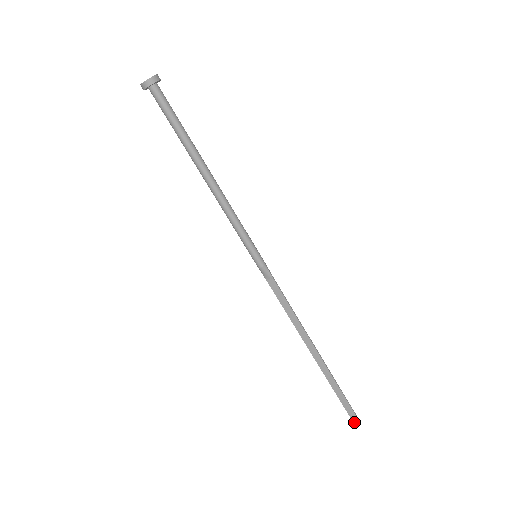
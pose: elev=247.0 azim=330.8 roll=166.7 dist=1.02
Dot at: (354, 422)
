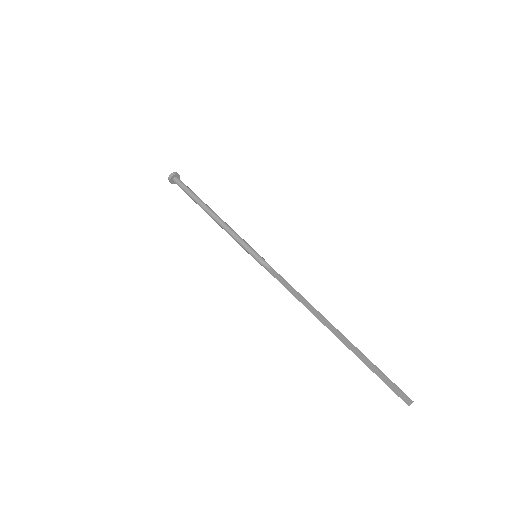
Dot at: (408, 404)
